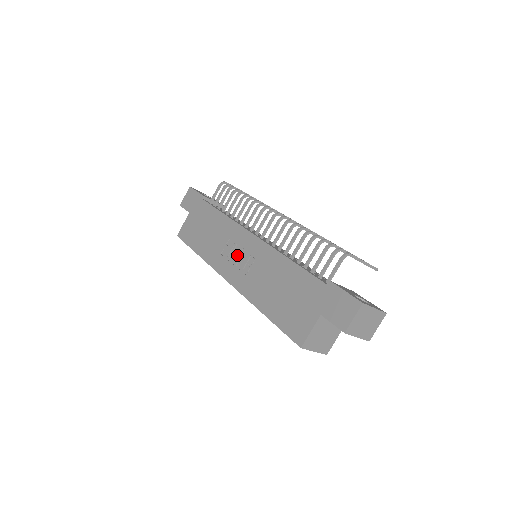
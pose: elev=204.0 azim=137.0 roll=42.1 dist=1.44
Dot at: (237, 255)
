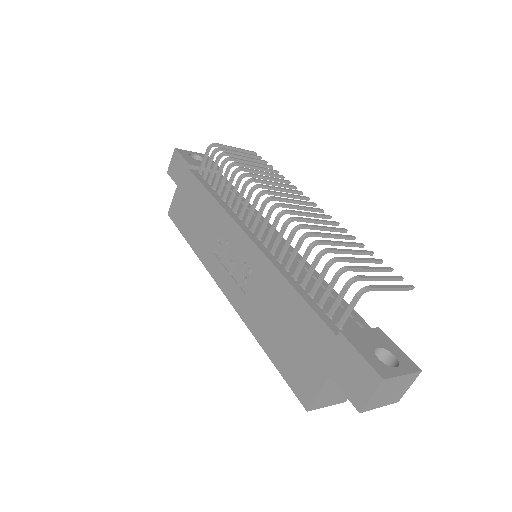
Dot at: (231, 259)
